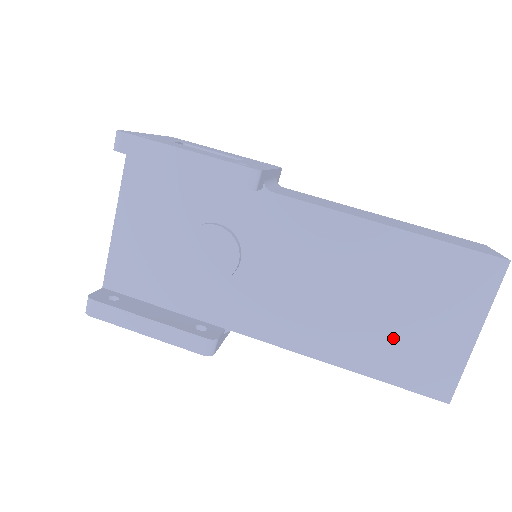
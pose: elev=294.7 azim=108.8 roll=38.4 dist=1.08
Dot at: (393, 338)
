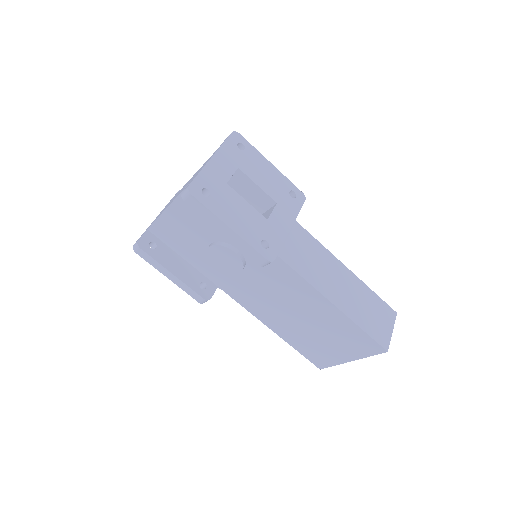
Dot at: (308, 339)
